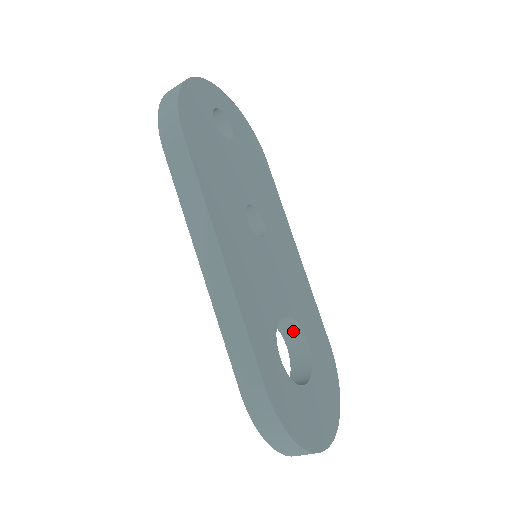
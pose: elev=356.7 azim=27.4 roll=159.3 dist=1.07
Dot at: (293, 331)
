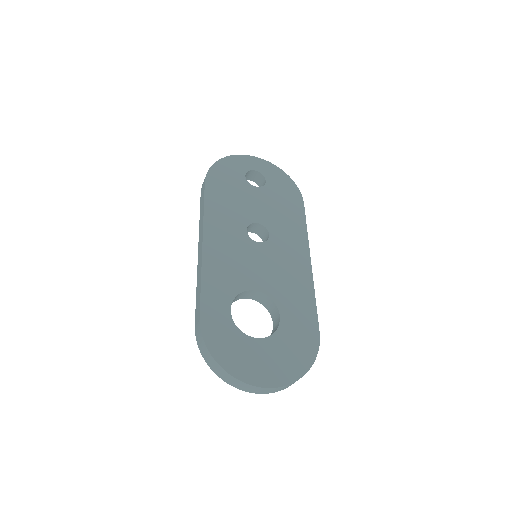
Dot at: (274, 310)
